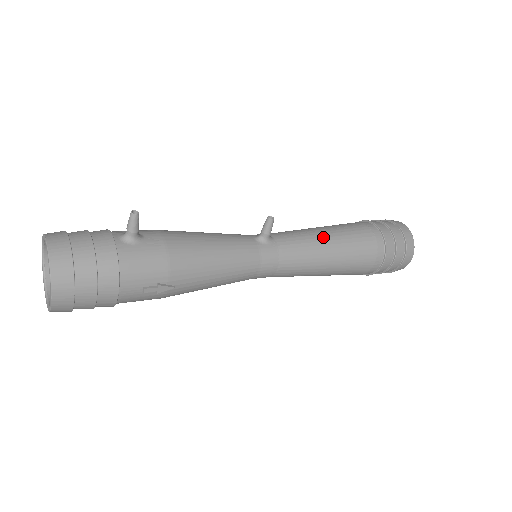
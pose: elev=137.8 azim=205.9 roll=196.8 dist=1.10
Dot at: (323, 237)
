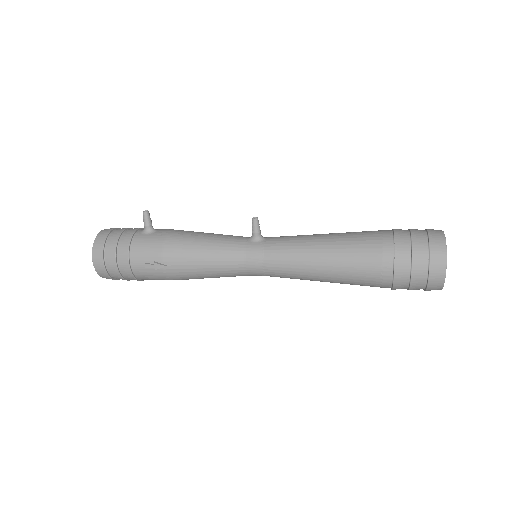
Dot at: (317, 239)
